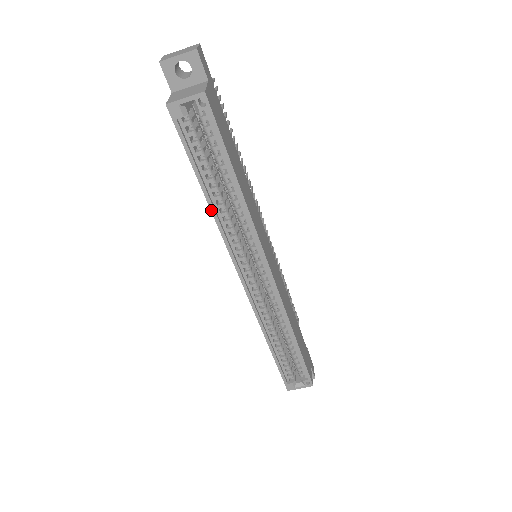
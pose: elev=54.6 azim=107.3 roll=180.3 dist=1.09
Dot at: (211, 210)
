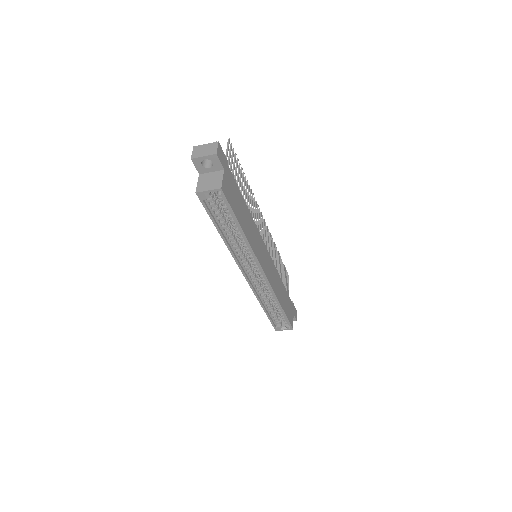
Dot at: (225, 242)
